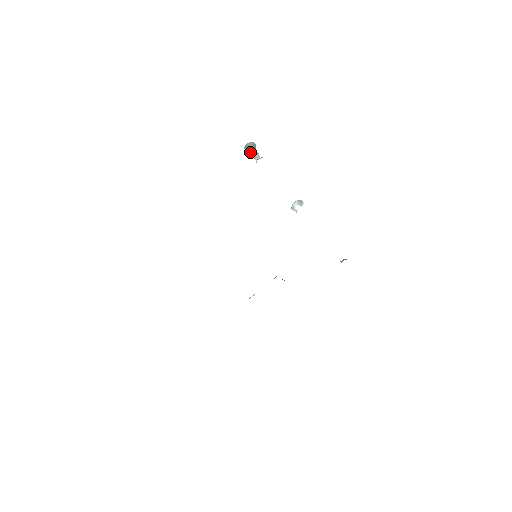
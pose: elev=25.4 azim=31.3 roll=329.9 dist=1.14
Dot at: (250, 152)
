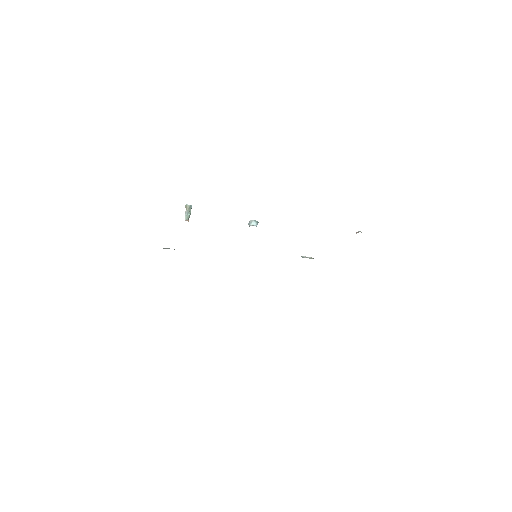
Dot at: (186, 213)
